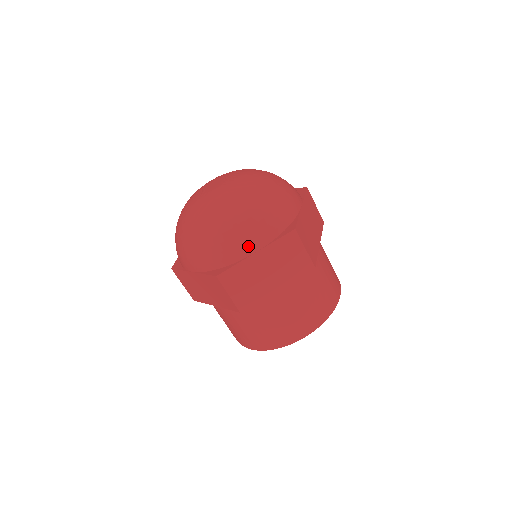
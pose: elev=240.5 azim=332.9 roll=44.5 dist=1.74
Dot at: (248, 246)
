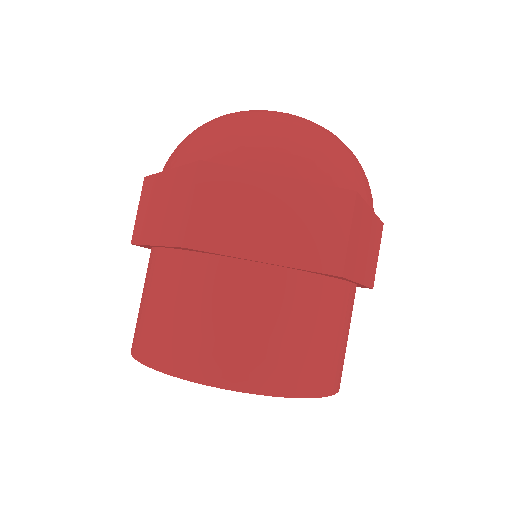
Dot at: (276, 160)
